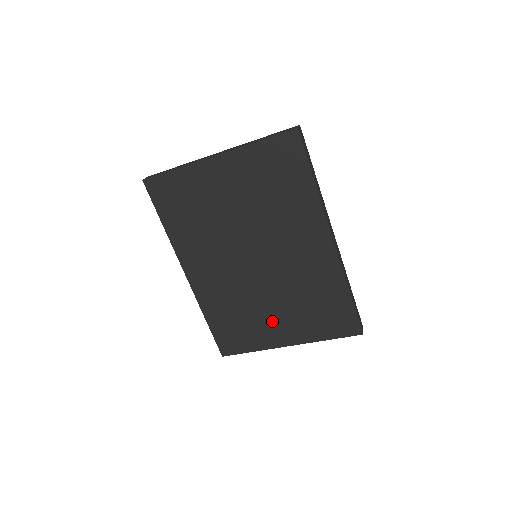
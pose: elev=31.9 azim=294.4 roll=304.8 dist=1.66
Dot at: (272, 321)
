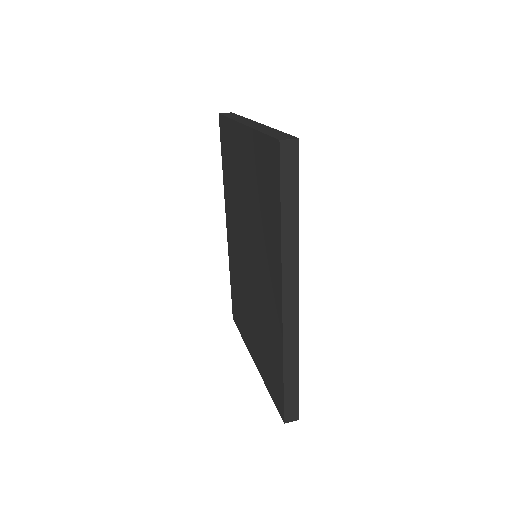
Dot at: (250, 327)
